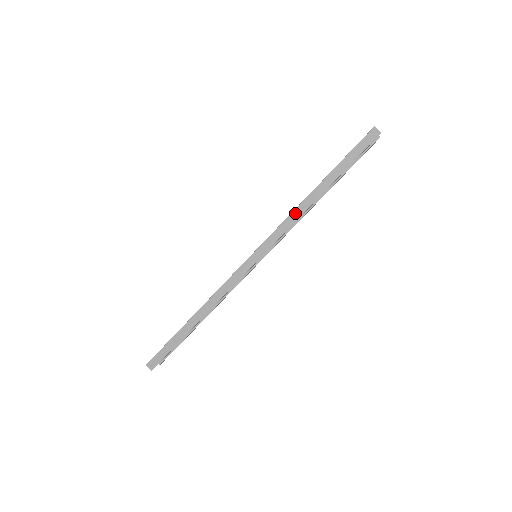
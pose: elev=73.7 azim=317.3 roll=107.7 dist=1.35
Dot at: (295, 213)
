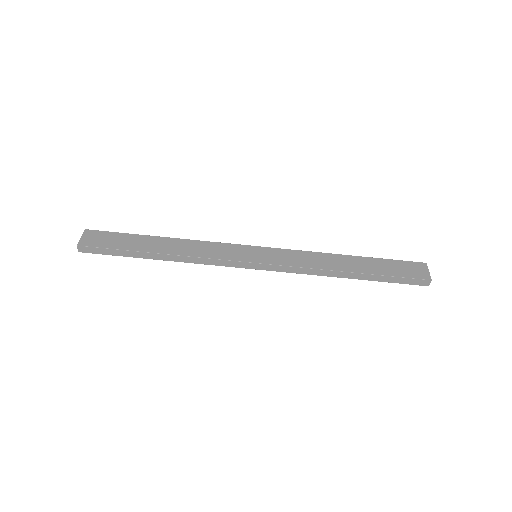
Dot at: (318, 271)
